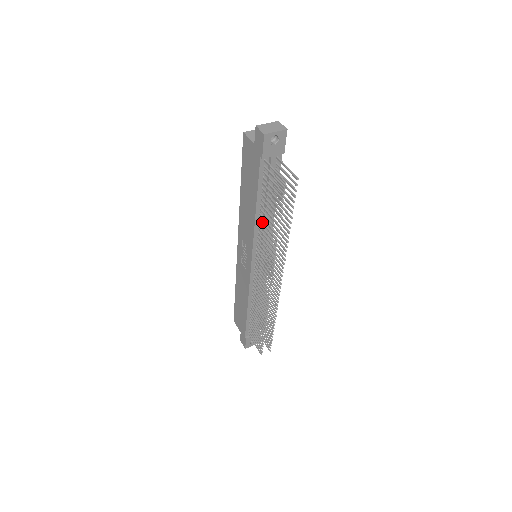
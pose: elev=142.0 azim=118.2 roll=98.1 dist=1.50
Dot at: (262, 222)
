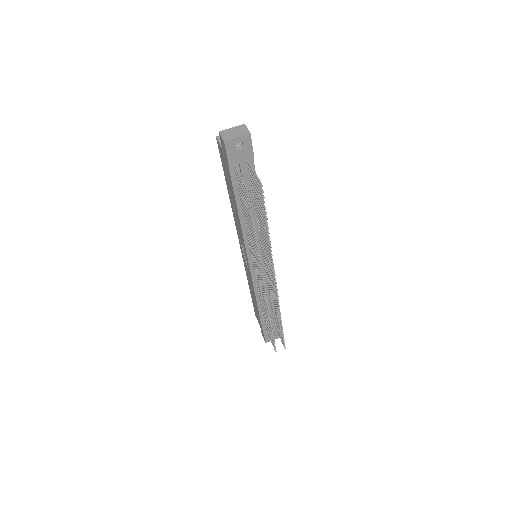
Dot at: (247, 226)
